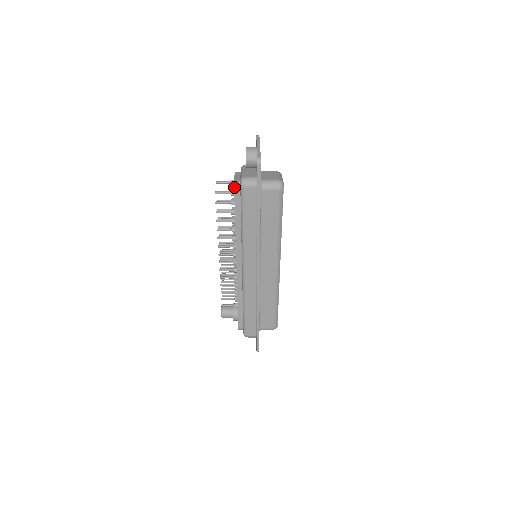
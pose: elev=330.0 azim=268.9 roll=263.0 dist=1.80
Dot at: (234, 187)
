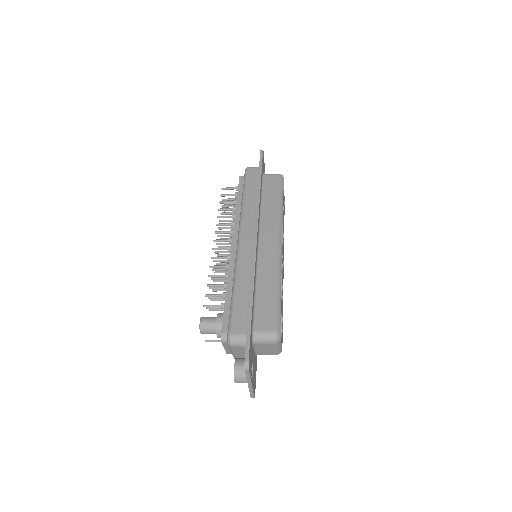
Dot at: (239, 176)
